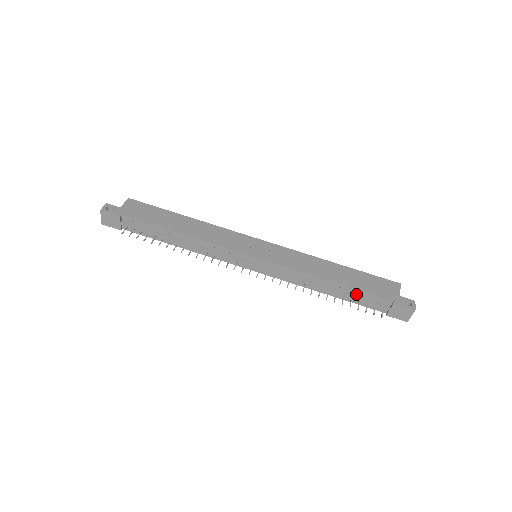
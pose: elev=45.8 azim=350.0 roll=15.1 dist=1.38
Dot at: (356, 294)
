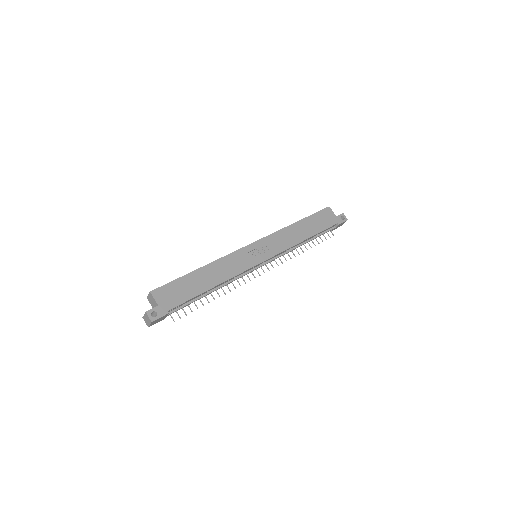
Dot at: (319, 234)
